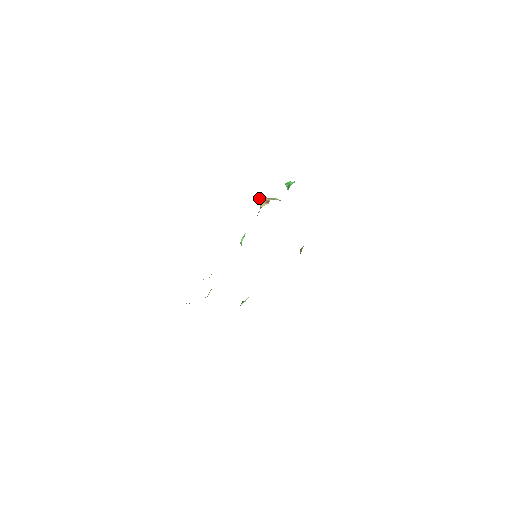
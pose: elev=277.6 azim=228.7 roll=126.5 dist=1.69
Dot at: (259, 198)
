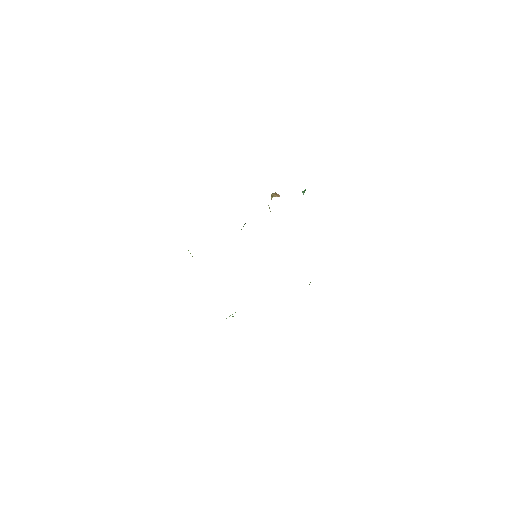
Dot at: (272, 194)
